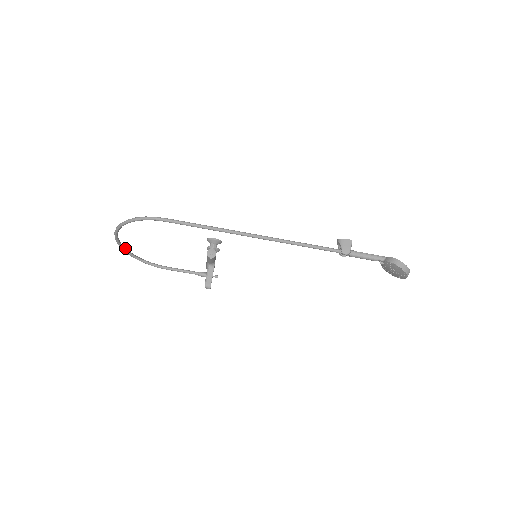
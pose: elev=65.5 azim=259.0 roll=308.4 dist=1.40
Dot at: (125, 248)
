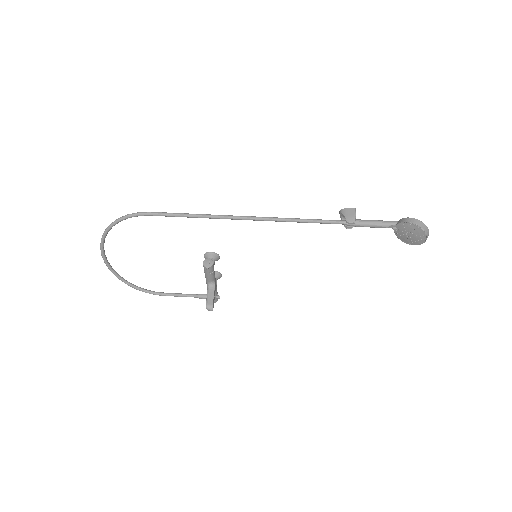
Dot at: (115, 271)
